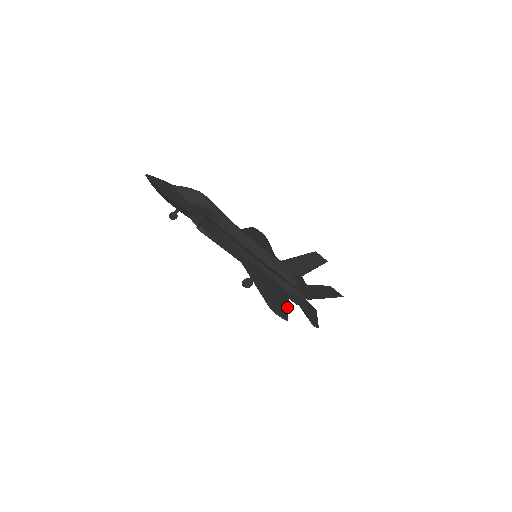
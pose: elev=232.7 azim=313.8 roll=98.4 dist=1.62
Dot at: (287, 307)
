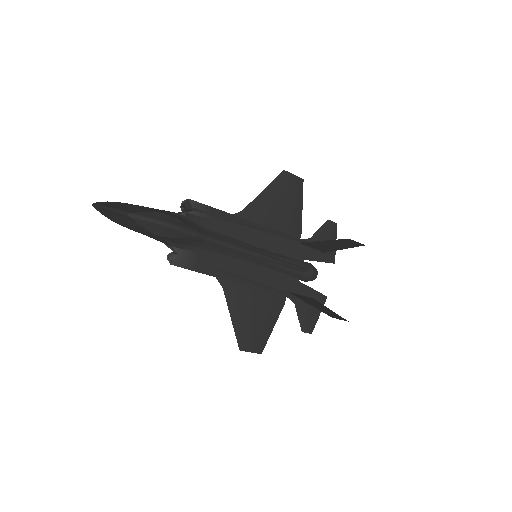
Dot at: (272, 327)
